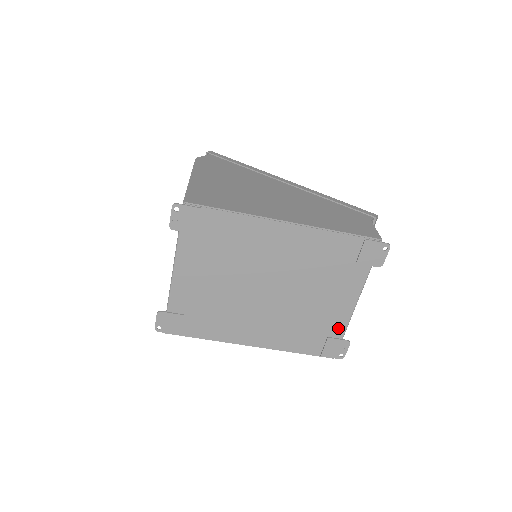
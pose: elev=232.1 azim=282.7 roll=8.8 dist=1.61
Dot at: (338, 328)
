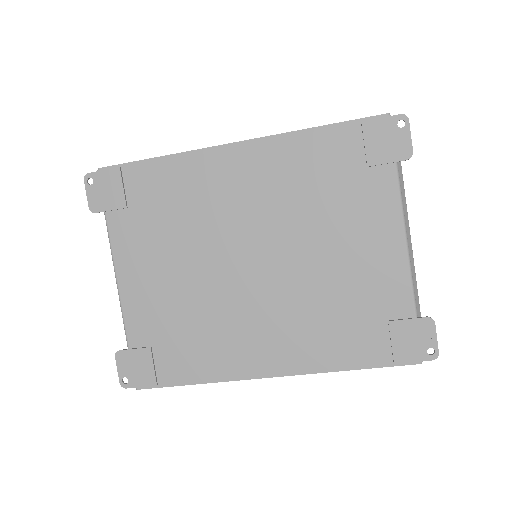
Dot at: (398, 298)
